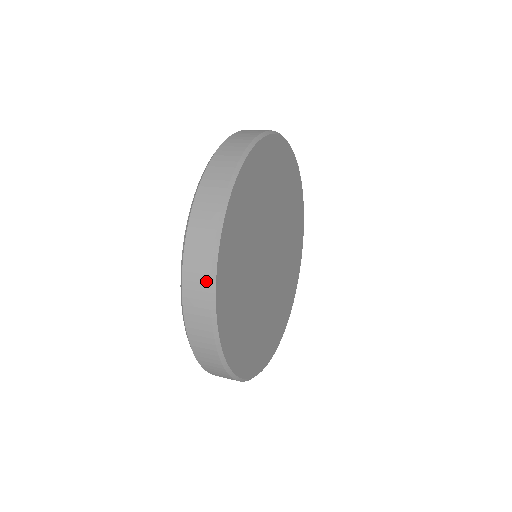
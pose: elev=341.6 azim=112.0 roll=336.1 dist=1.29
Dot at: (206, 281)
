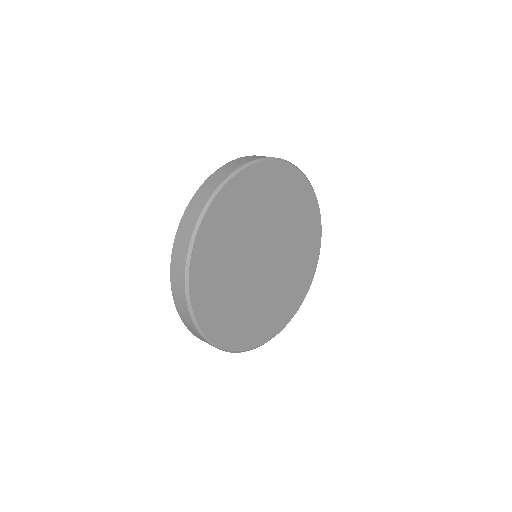
Dot at: (194, 327)
